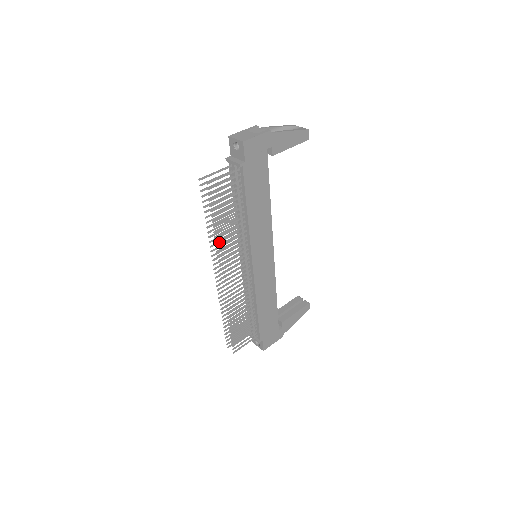
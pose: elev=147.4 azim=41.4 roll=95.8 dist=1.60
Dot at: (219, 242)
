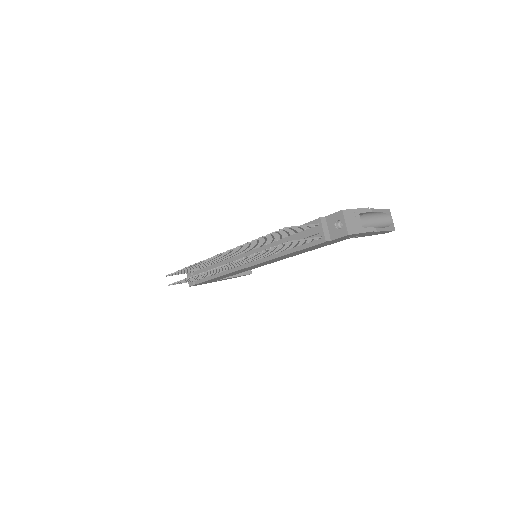
Dot at: (244, 247)
